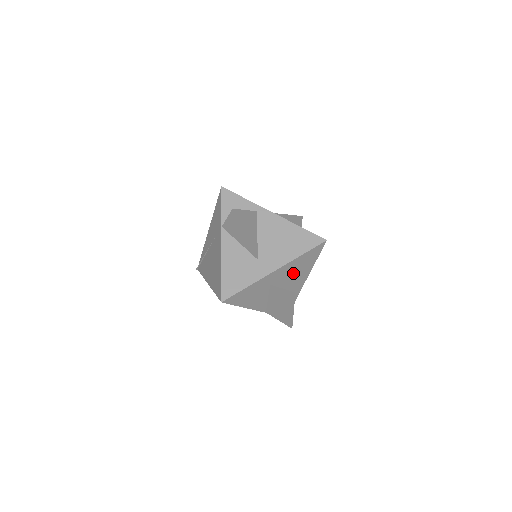
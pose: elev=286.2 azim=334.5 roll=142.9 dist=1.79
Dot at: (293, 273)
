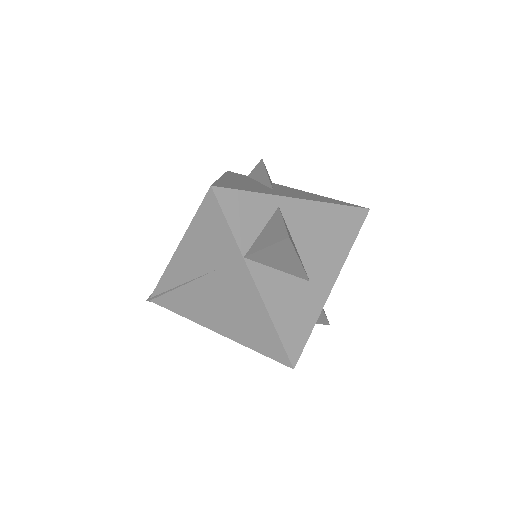
Dot at: occluded
